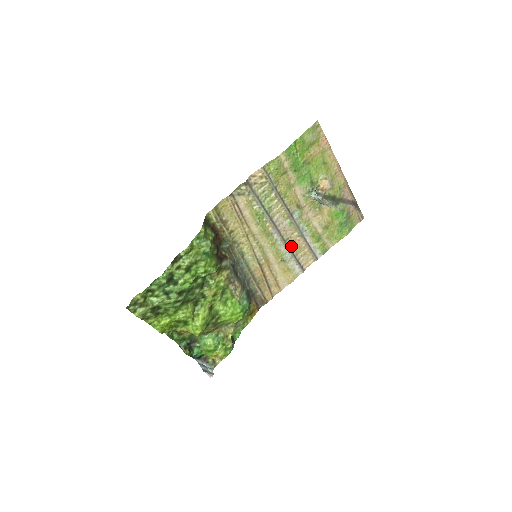
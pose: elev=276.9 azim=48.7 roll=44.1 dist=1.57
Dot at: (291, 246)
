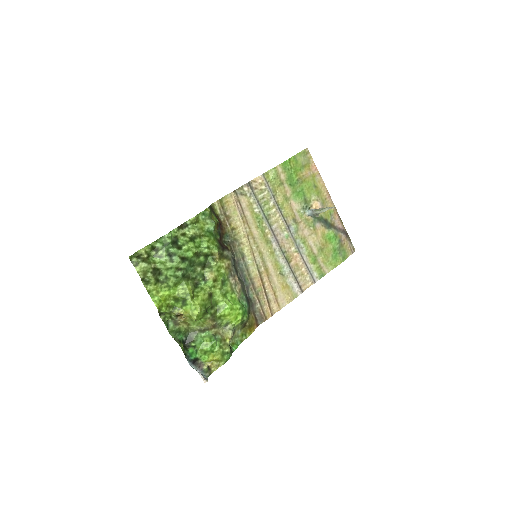
Dot at: (289, 261)
